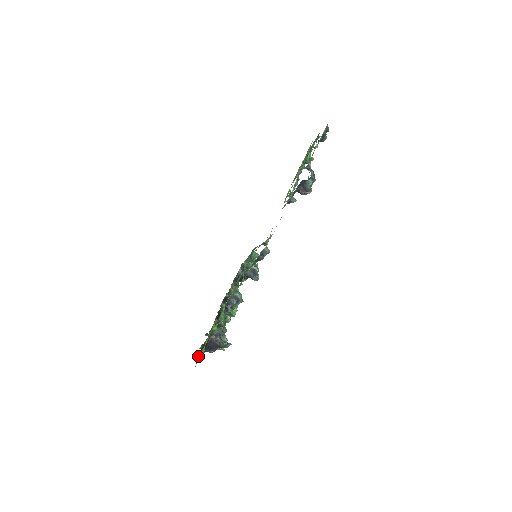
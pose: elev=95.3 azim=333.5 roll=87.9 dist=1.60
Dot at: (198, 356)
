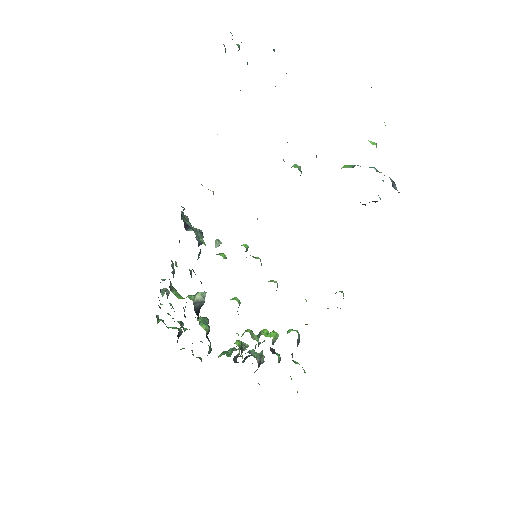
Dot at: occluded
